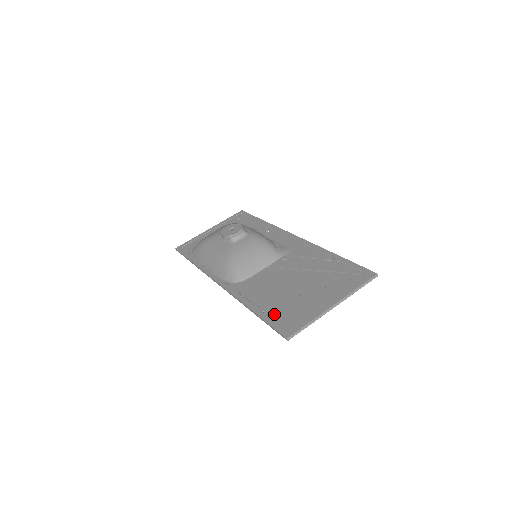
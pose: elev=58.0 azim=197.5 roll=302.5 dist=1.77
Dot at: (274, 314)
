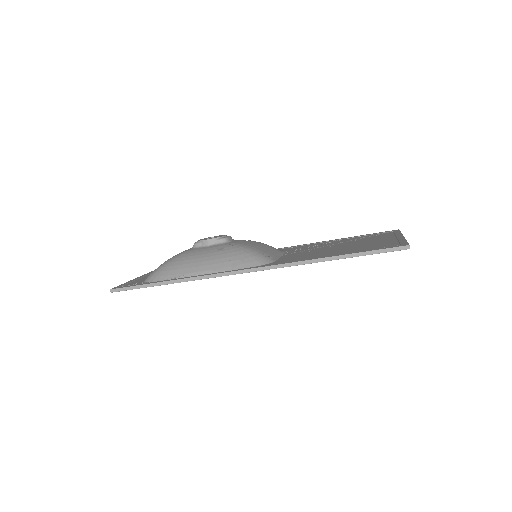
Dot at: (361, 250)
